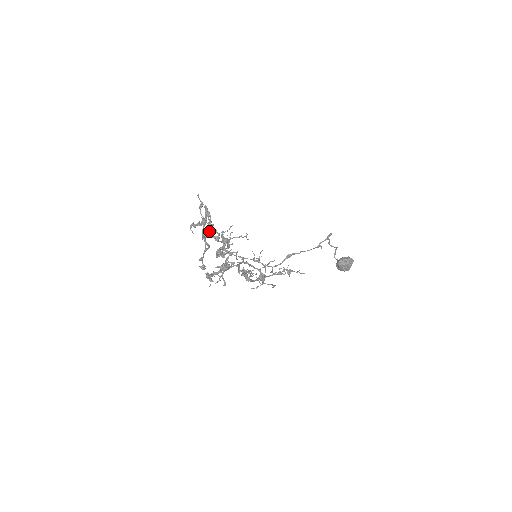
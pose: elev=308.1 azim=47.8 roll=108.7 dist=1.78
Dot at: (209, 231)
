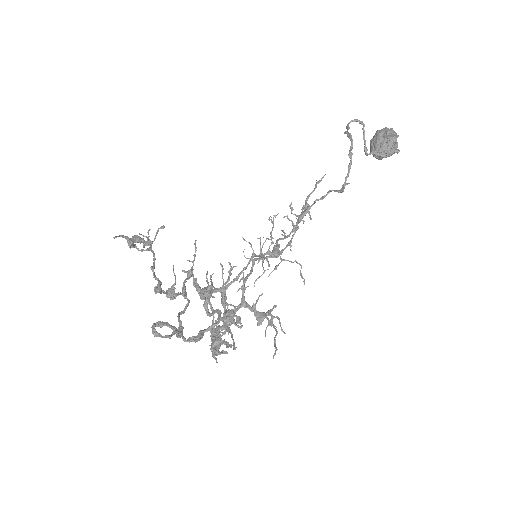
Dot at: (182, 338)
